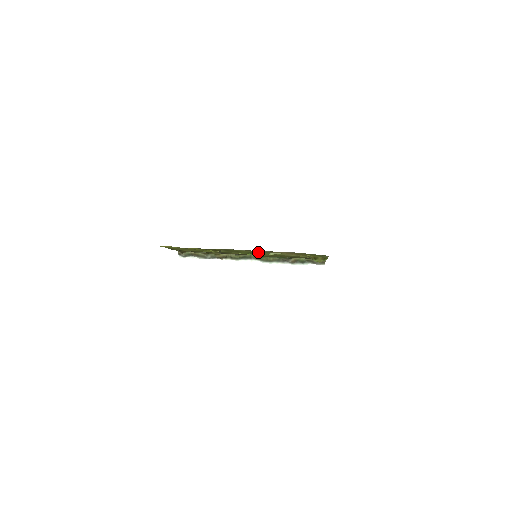
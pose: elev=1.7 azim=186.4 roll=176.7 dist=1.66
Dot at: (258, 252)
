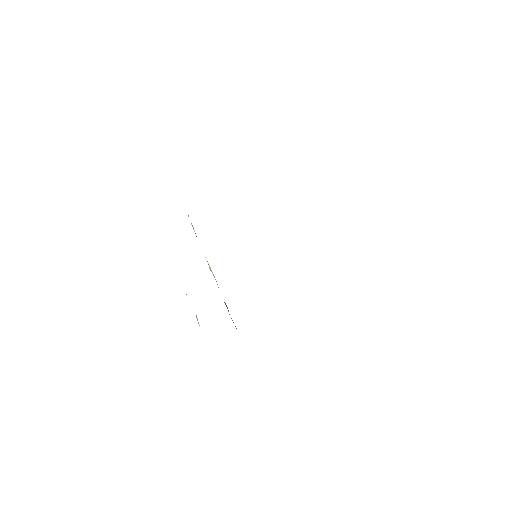
Dot at: occluded
